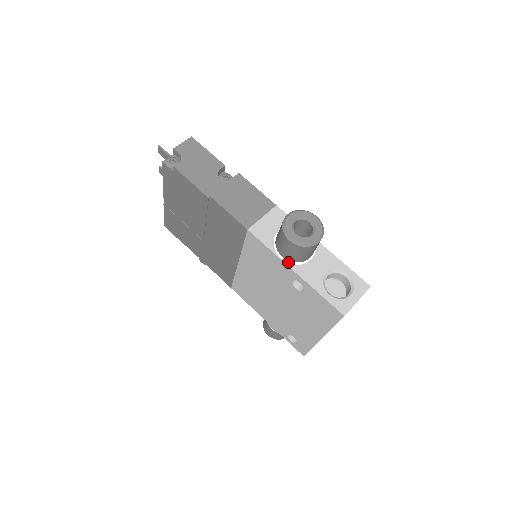
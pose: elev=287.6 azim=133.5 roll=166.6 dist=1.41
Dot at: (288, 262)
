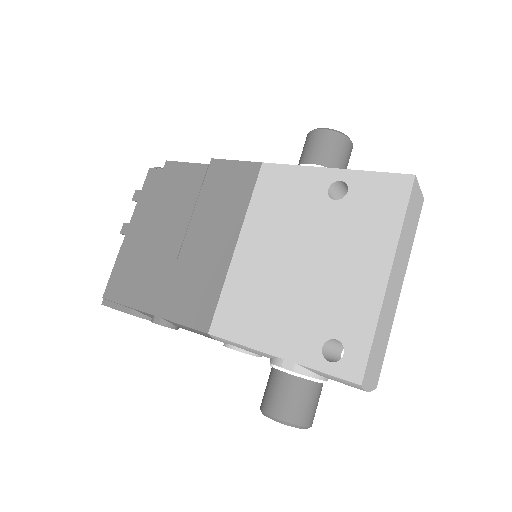
Dot at: (320, 166)
